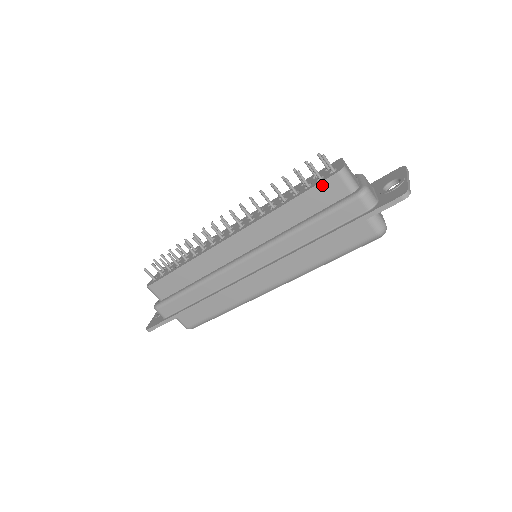
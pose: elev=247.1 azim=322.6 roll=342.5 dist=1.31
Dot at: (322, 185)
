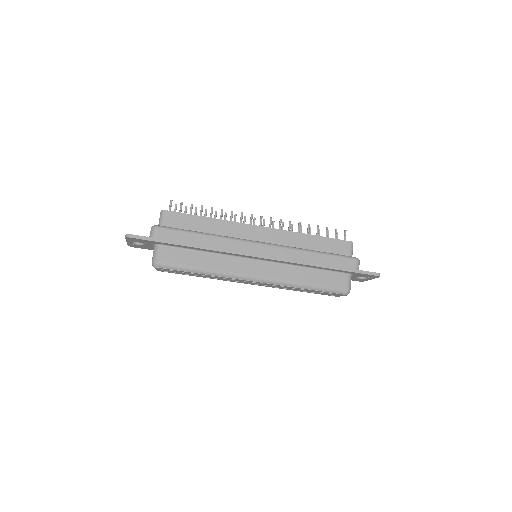
Dot at: (339, 241)
